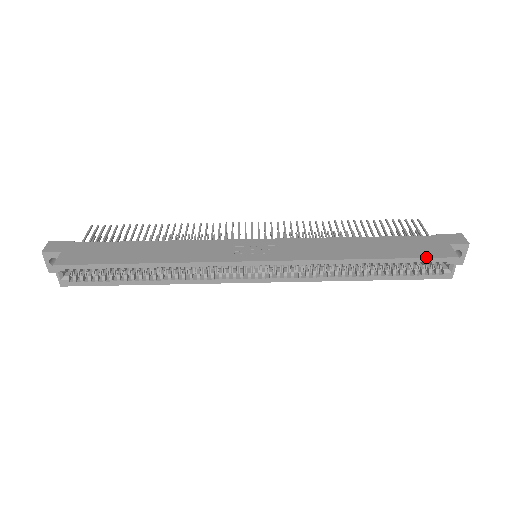
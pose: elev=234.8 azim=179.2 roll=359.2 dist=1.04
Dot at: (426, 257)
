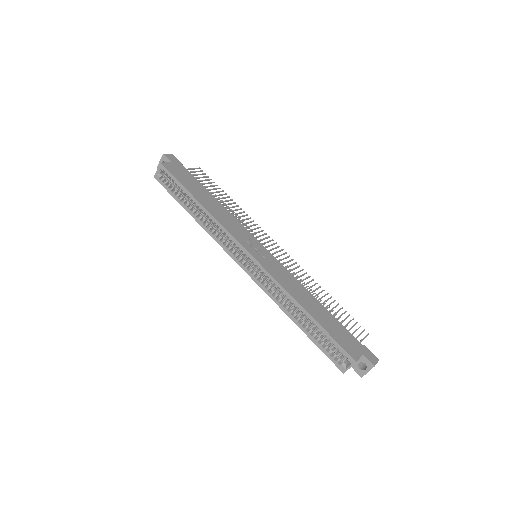
Dot at: (338, 343)
